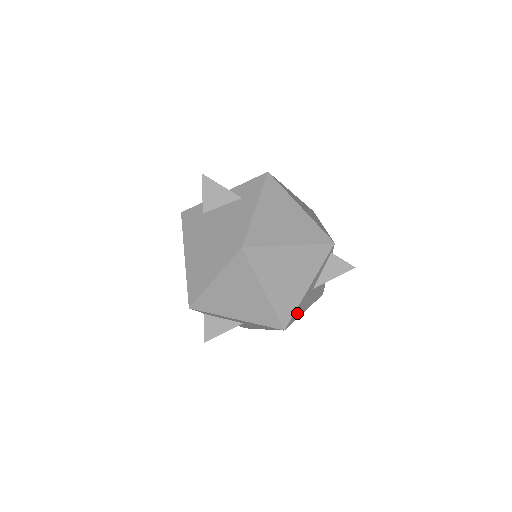
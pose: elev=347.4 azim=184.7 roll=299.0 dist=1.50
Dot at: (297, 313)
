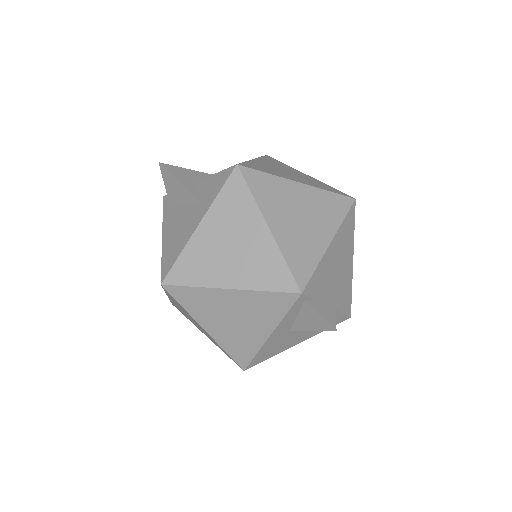
Dot at: (268, 353)
